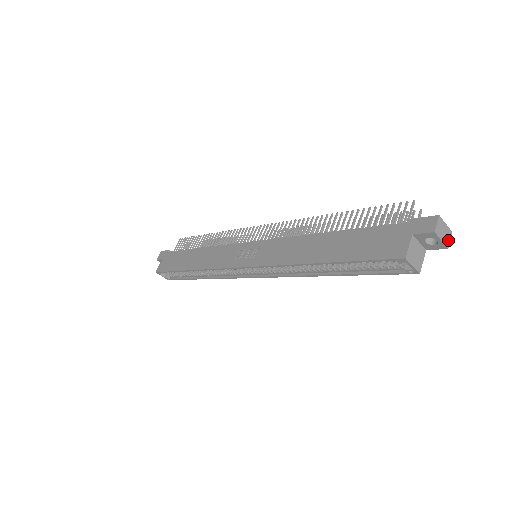
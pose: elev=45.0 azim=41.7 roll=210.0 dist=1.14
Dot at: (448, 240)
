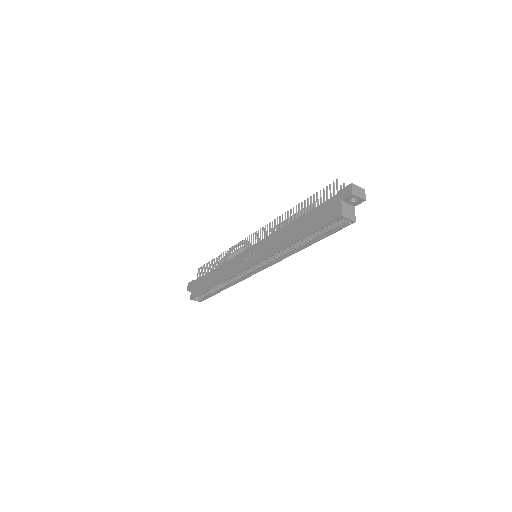
Dot at: (364, 195)
